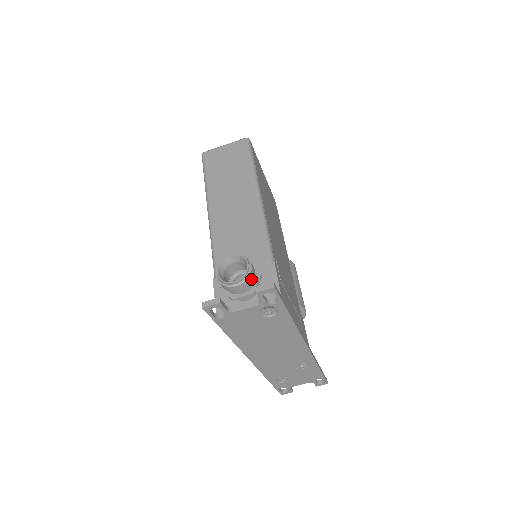
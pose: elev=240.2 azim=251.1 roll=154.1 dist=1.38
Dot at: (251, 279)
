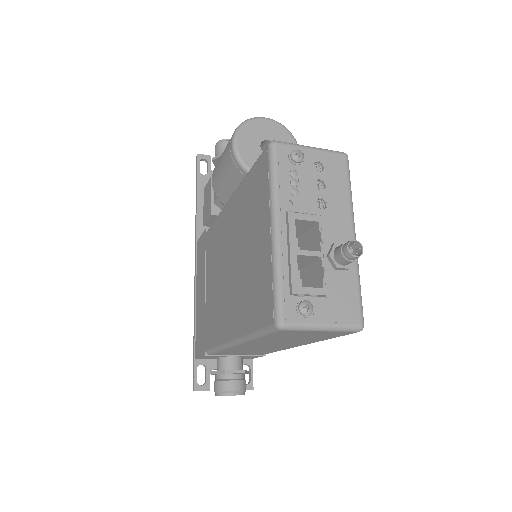
Dot at: occluded
